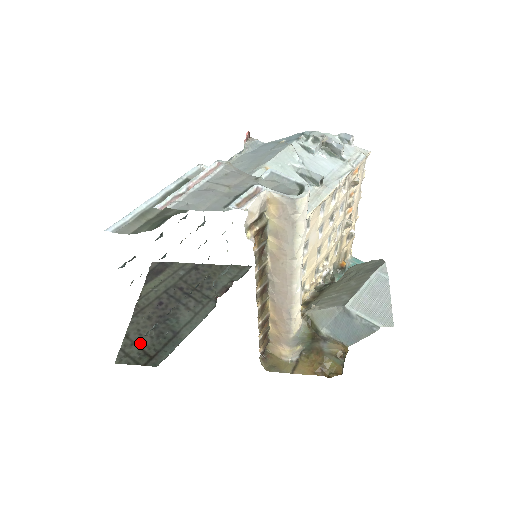
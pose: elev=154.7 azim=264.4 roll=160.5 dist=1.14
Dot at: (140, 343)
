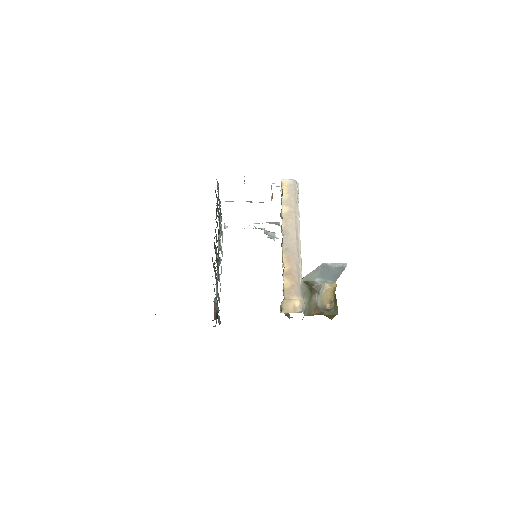
Dot at: occluded
